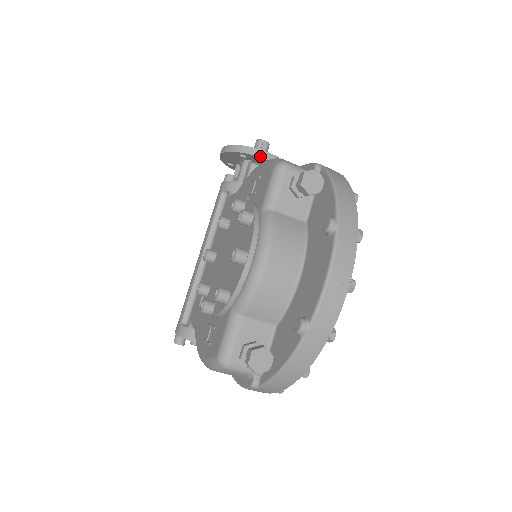
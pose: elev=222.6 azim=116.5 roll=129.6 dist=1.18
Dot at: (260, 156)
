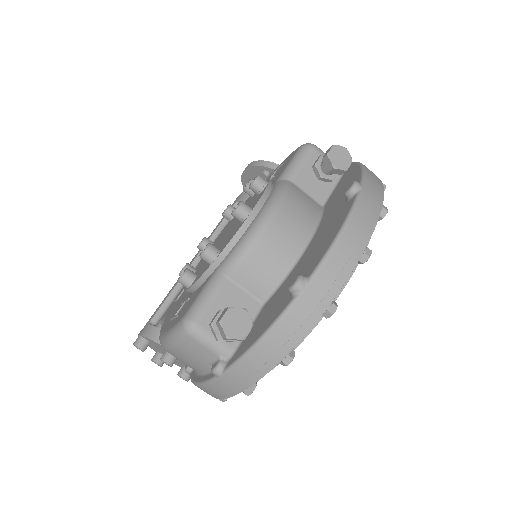
Dot at: occluded
